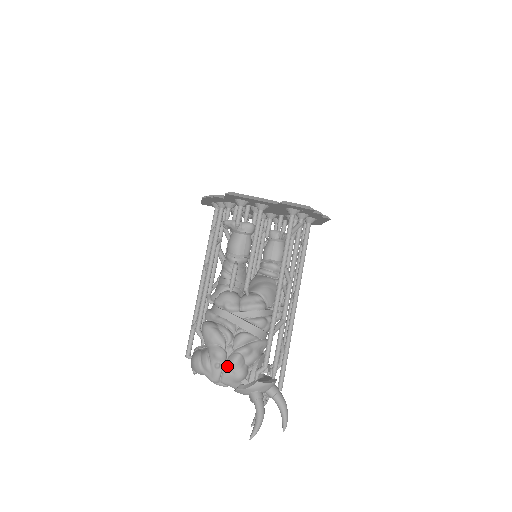
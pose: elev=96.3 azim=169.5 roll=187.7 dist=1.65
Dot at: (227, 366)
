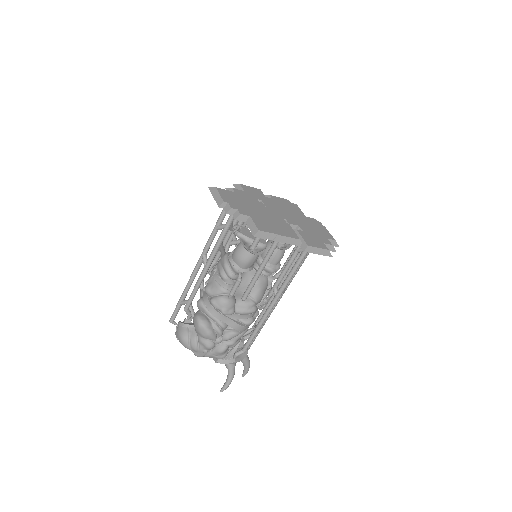
Dot at: (213, 352)
